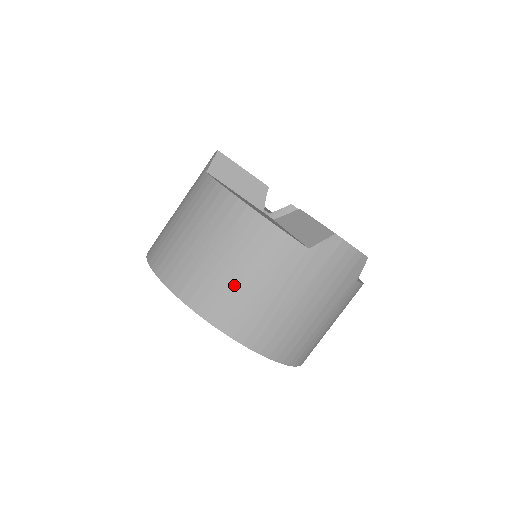
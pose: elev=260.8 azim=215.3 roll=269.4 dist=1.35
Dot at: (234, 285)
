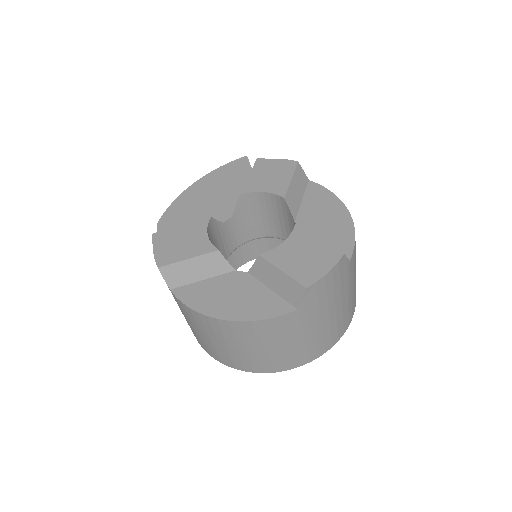
Dot at: (272, 354)
